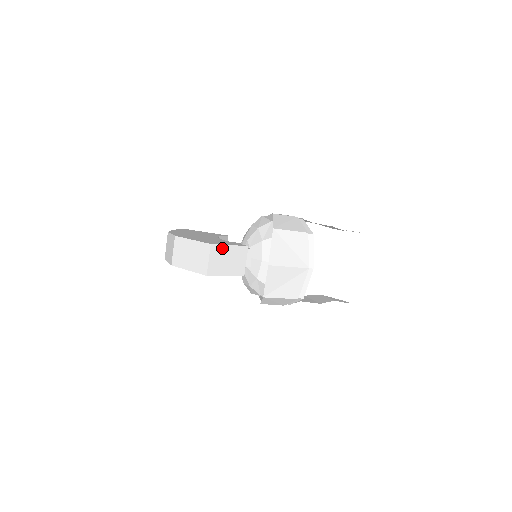
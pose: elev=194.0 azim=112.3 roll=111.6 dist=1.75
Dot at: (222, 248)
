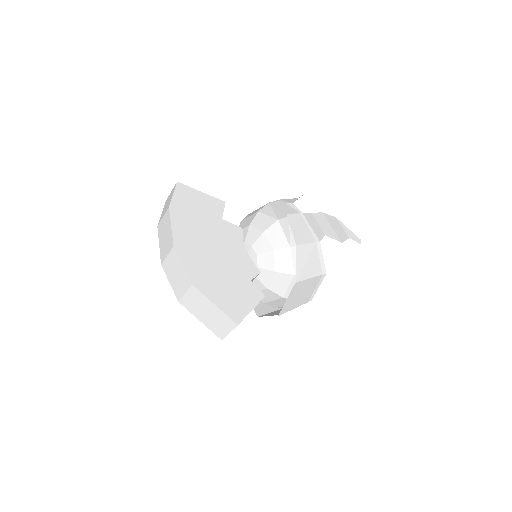
Dot at: occluded
